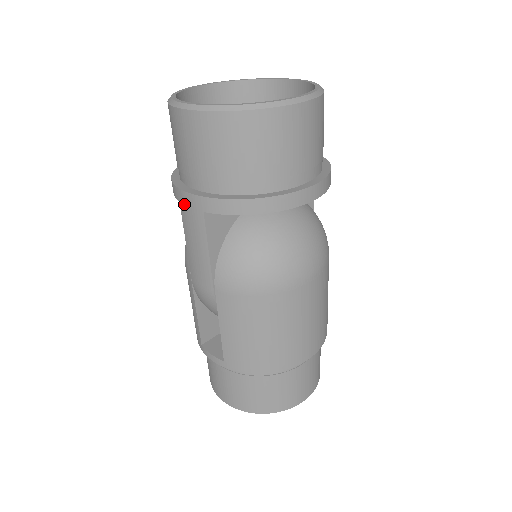
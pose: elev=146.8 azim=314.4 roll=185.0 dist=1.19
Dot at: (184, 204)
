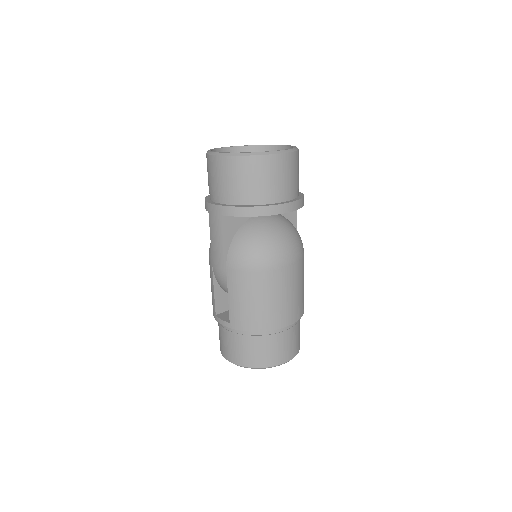
Dot at: (211, 212)
